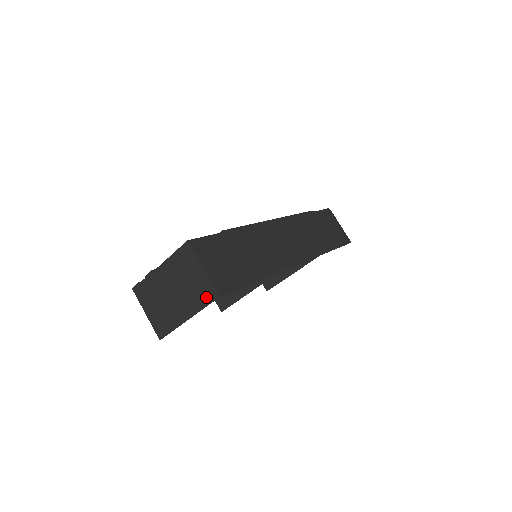
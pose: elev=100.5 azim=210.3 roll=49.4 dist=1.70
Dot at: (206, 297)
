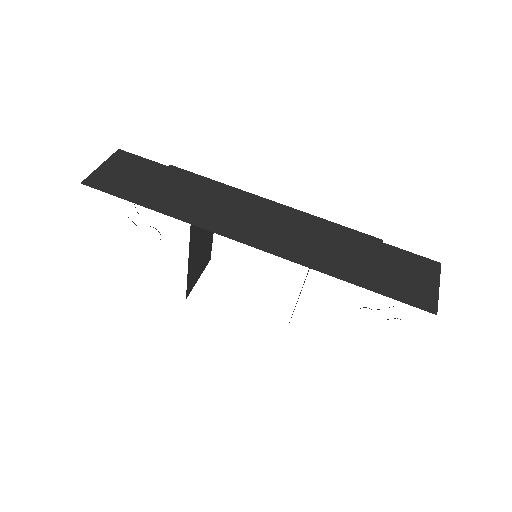
Dot at: occluded
